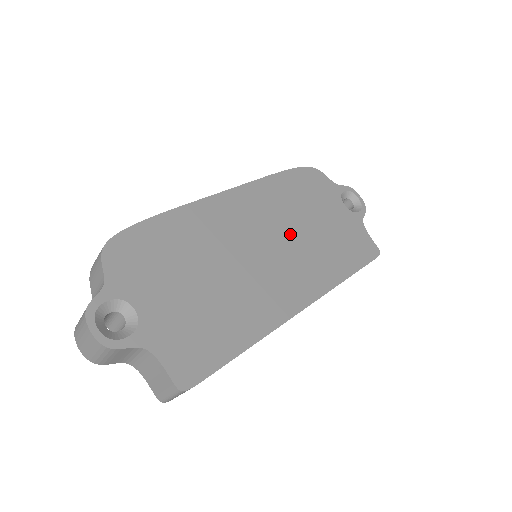
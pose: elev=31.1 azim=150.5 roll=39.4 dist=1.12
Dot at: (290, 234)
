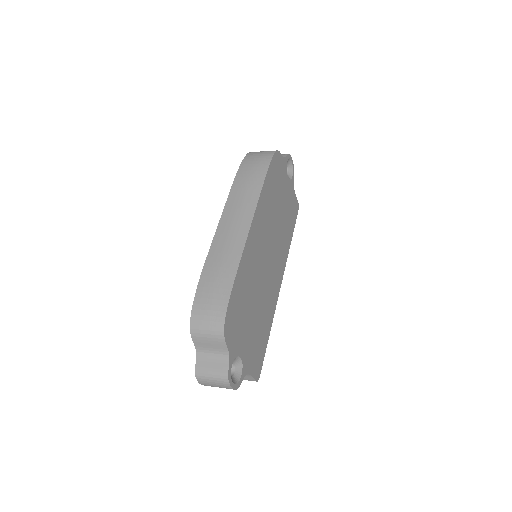
Dot at: (274, 232)
